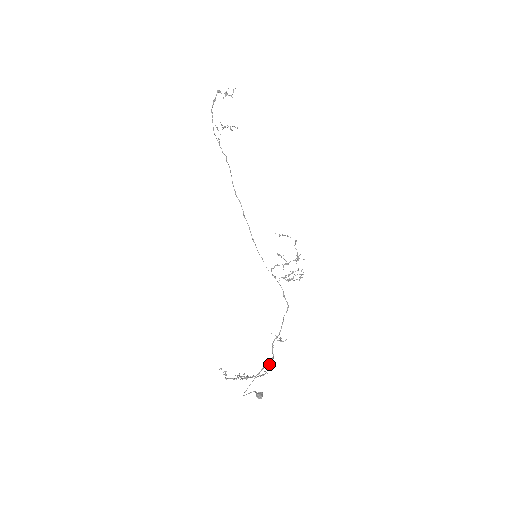
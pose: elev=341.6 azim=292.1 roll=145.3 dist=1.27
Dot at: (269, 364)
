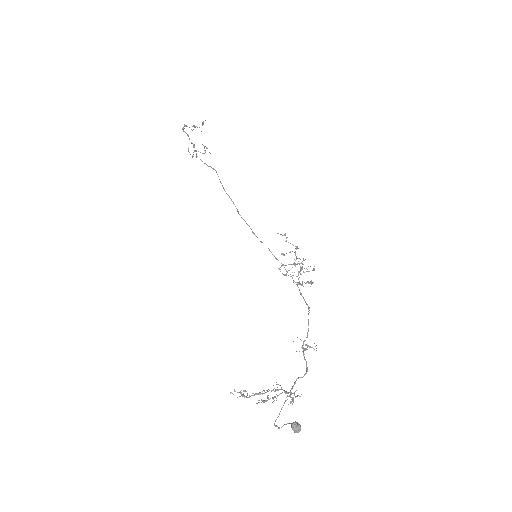
Dot at: occluded
